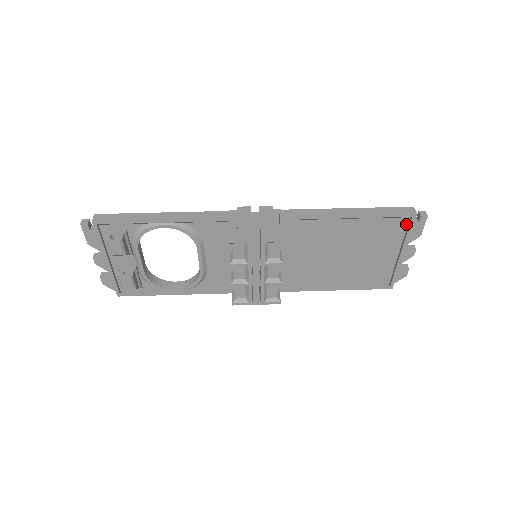
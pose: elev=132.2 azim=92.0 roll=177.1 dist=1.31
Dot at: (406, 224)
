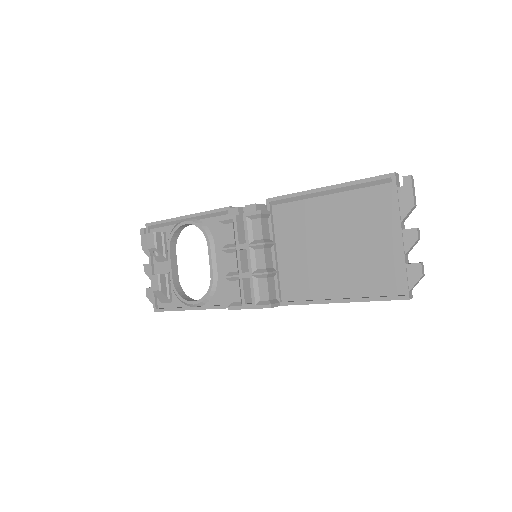
Dot at: (392, 193)
